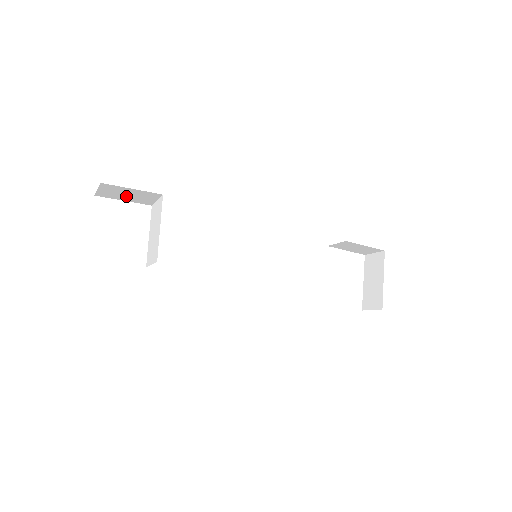
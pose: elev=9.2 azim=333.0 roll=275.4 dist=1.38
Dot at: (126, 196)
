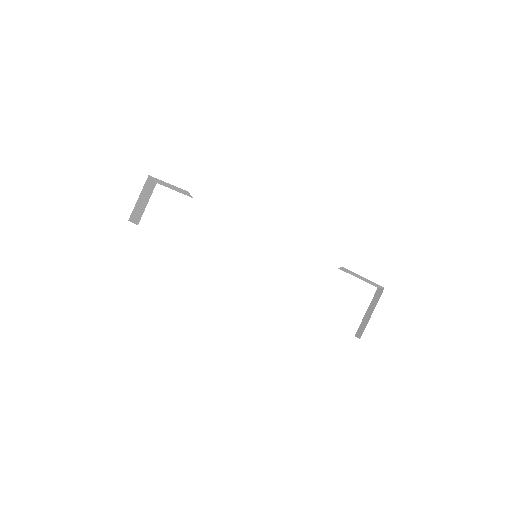
Dot at: (172, 188)
